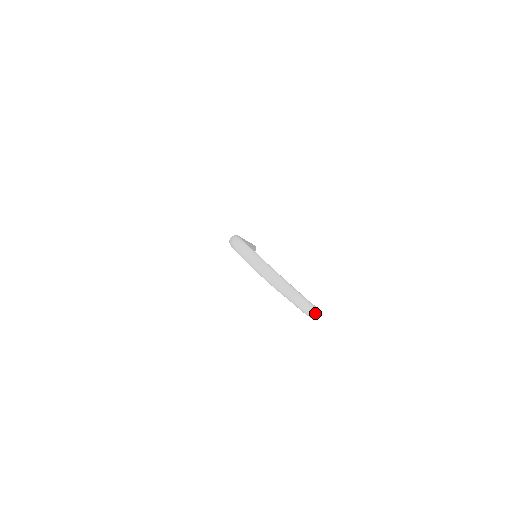
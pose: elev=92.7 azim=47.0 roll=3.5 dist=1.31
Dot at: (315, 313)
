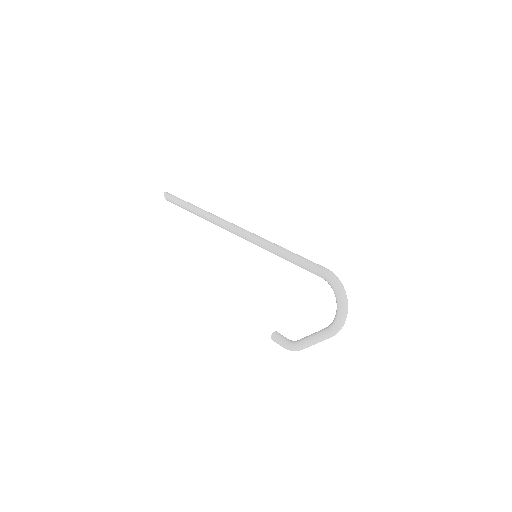
Dot at: (298, 350)
